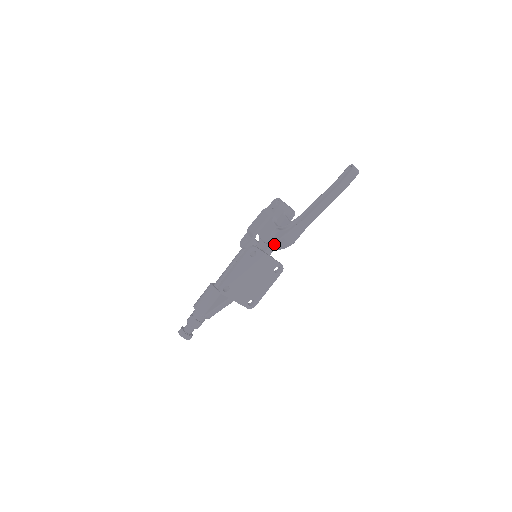
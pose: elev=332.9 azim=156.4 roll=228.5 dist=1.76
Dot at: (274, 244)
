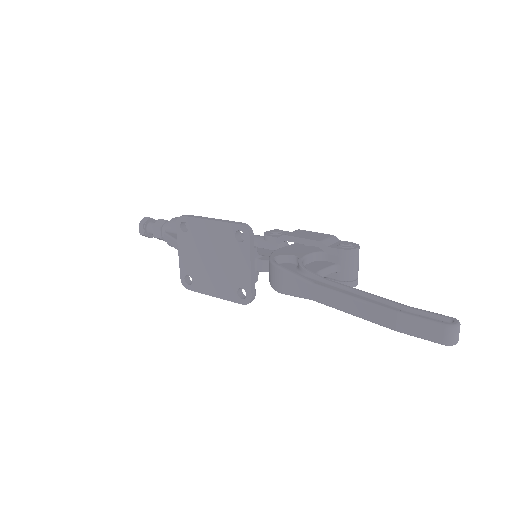
Dot at: occluded
